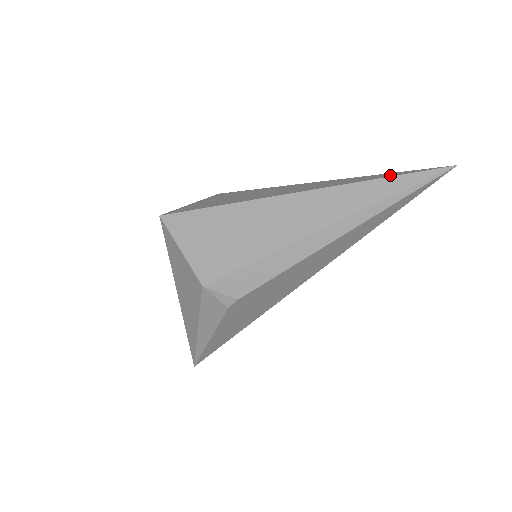
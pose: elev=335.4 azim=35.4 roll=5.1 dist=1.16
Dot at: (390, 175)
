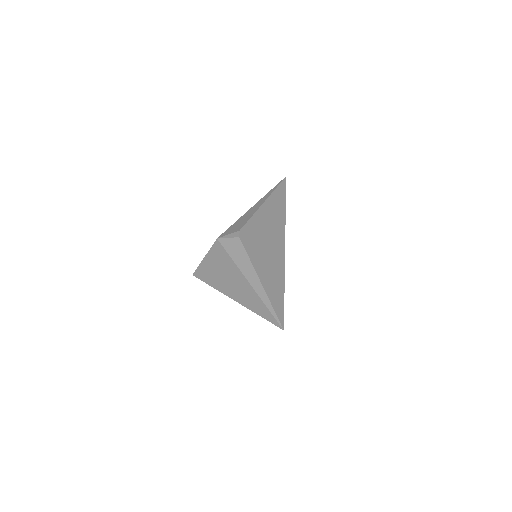
Dot at: occluded
